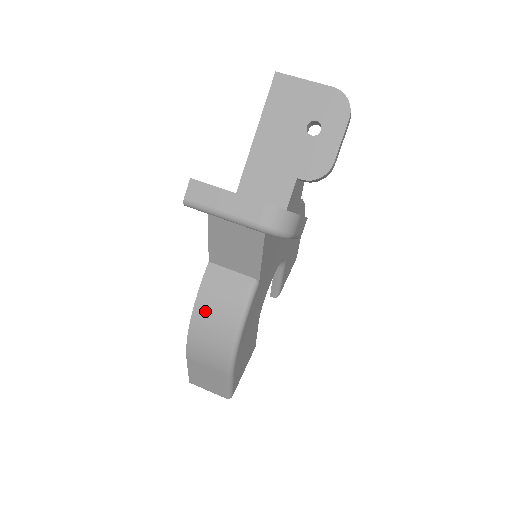
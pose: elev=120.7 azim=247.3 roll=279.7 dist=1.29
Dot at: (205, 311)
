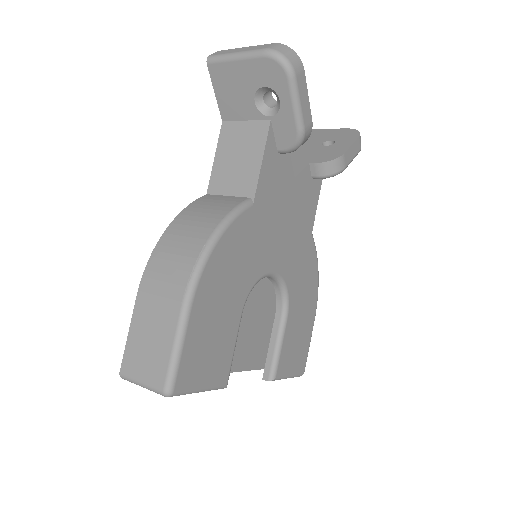
Dot at: (185, 220)
